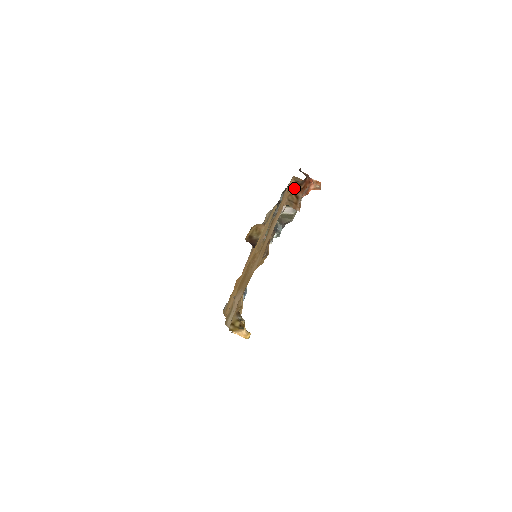
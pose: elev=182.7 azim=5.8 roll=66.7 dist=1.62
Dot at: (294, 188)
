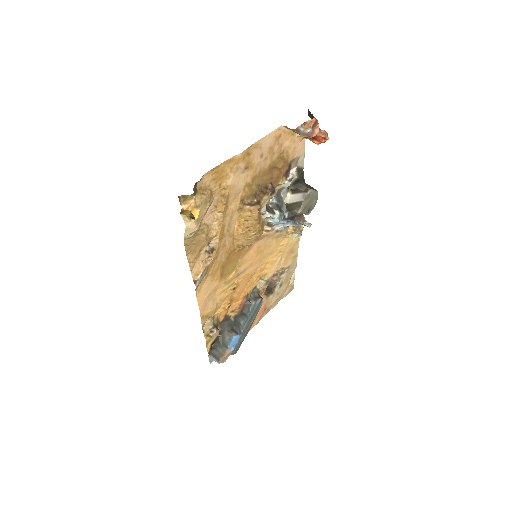
Dot at: occluded
